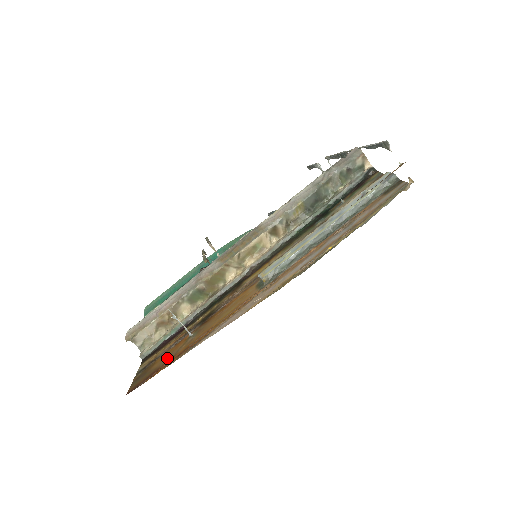
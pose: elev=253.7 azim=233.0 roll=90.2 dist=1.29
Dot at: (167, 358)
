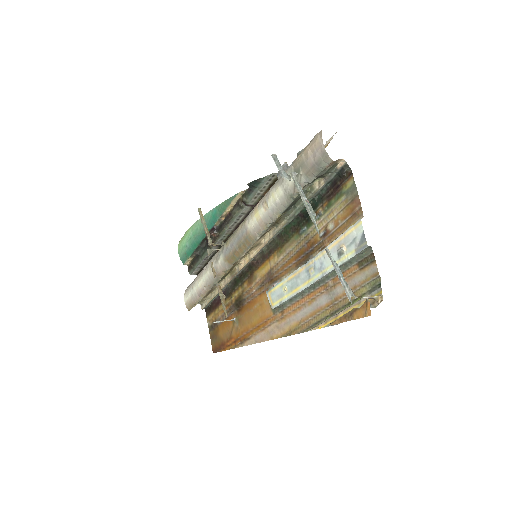
Dot at: (226, 334)
